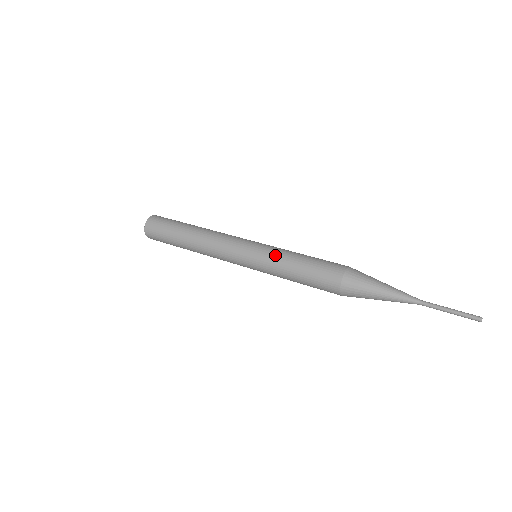
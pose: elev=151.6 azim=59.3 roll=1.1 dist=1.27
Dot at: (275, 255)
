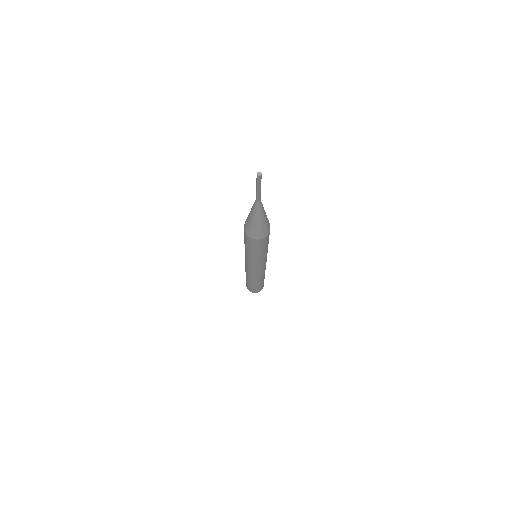
Dot at: occluded
